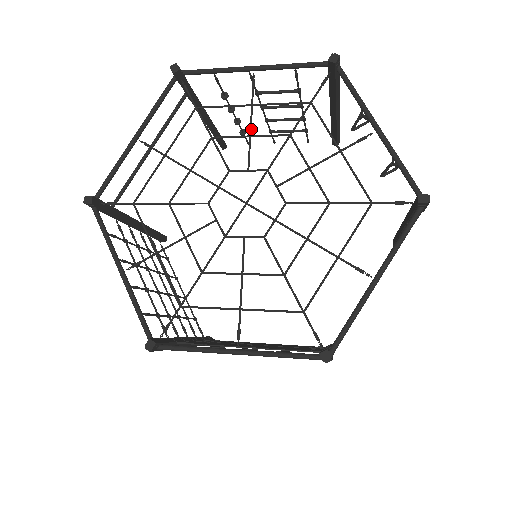
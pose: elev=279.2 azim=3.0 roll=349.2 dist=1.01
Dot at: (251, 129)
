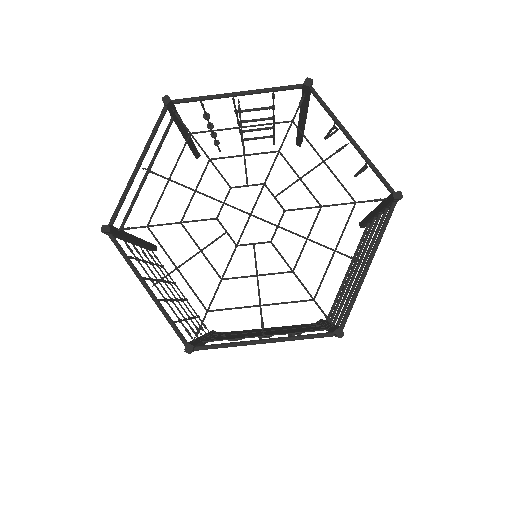
Dot at: (244, 149)
